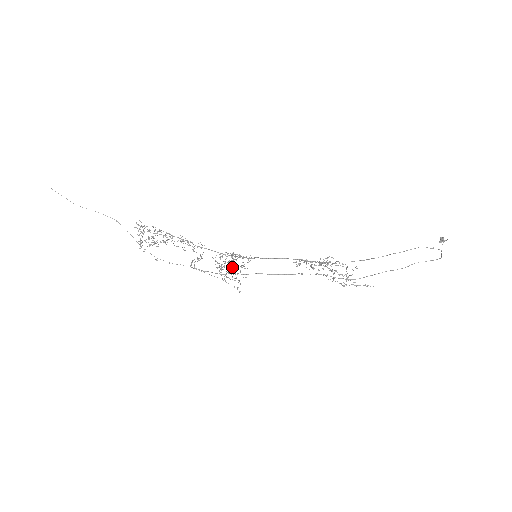
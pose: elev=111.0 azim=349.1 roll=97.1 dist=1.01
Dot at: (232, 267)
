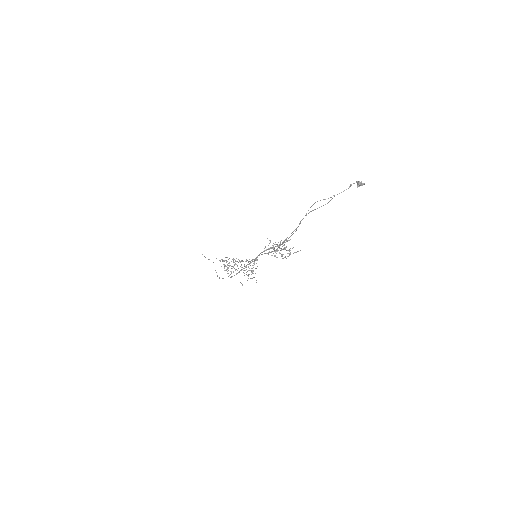
Dot at: occluded
